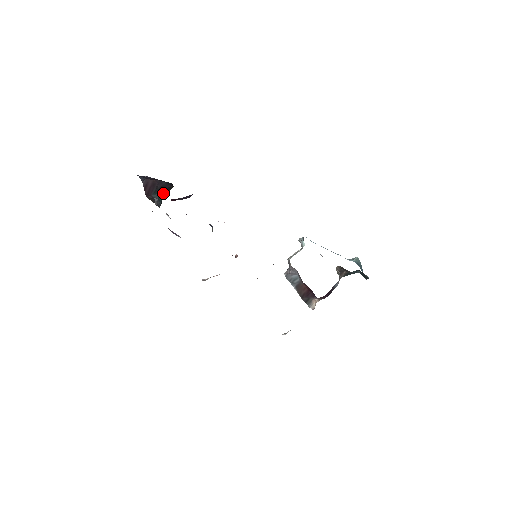
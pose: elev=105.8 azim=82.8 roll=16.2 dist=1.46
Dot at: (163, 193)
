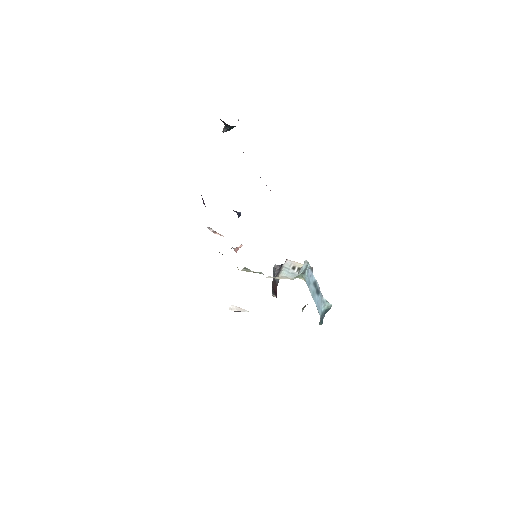
Dot at: occluded
